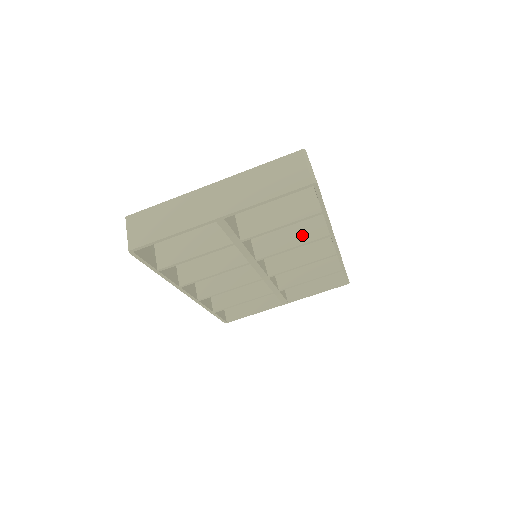
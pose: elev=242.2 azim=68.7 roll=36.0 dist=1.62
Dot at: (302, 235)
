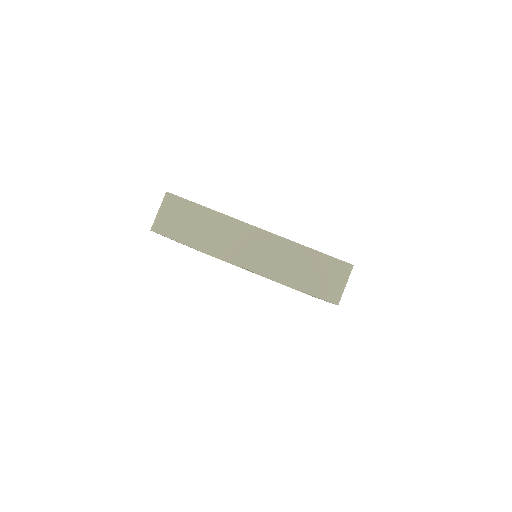
Dot at: occluded
